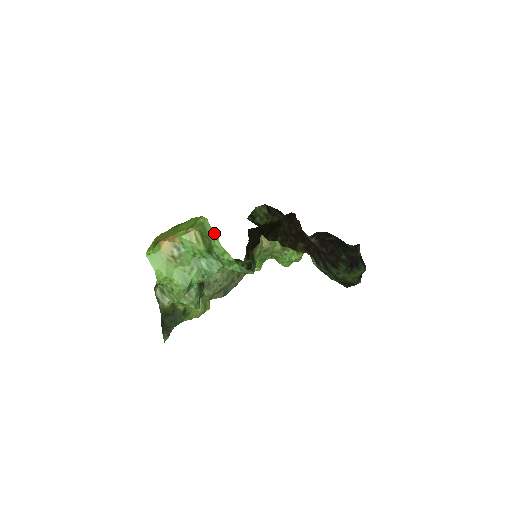
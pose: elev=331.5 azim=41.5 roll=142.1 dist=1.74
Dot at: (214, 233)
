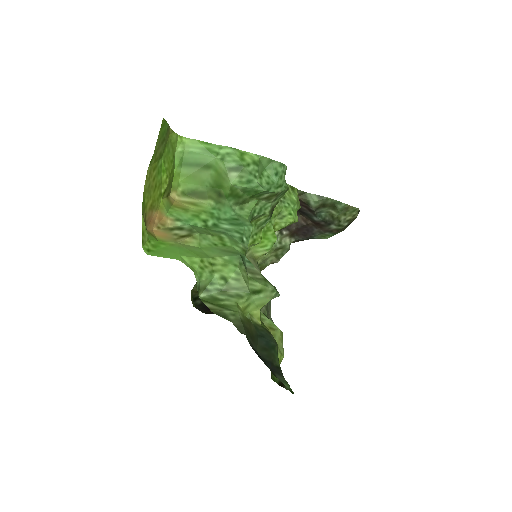
Dot at: (209, 145)
